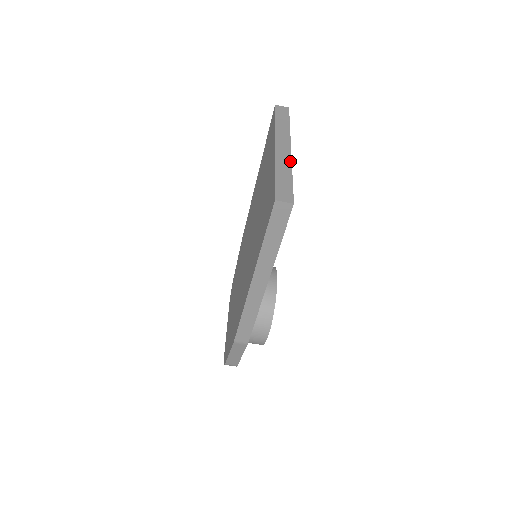
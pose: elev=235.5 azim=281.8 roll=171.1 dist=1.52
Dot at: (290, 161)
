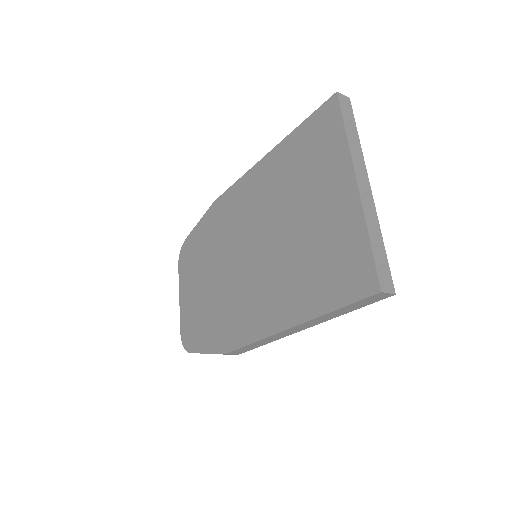
Dot at: (376, 213)
